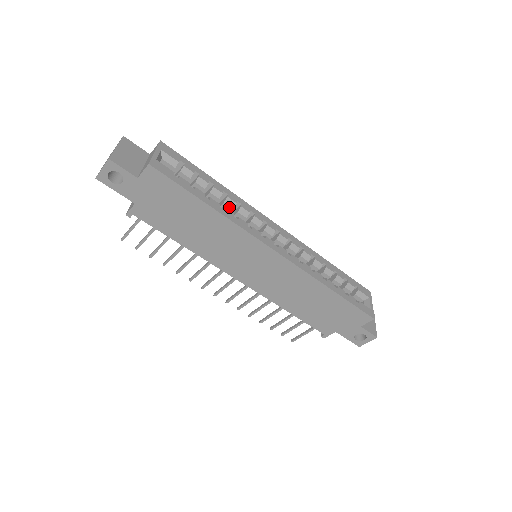
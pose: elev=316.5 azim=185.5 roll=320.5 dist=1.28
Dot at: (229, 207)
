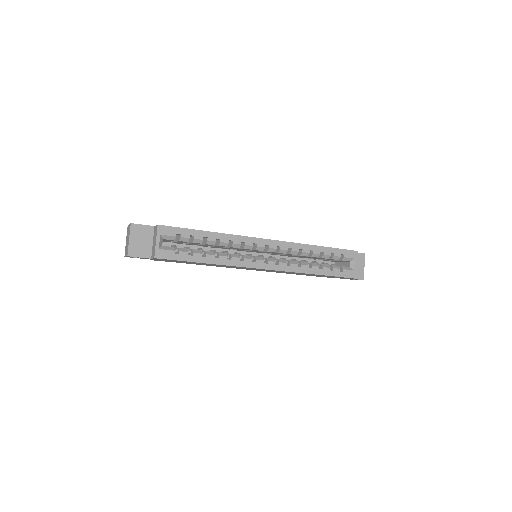
Dot at: (224, 246)
